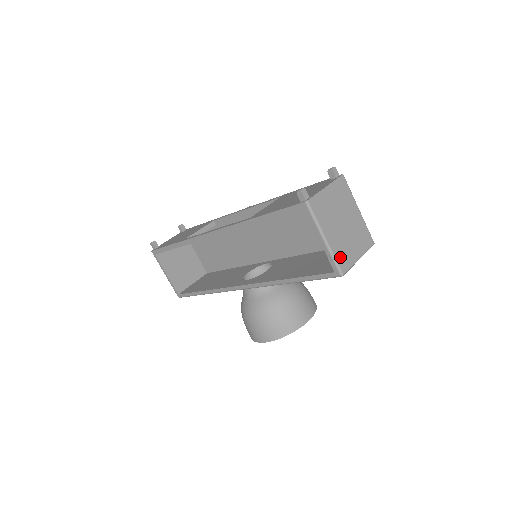
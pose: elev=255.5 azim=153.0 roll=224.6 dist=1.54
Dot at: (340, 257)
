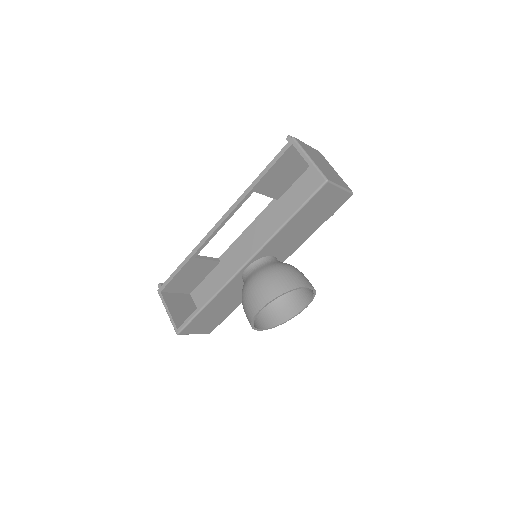
Dot at: (324, 172)
